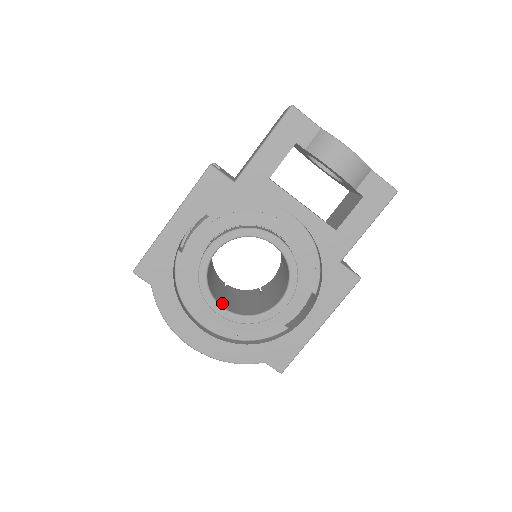
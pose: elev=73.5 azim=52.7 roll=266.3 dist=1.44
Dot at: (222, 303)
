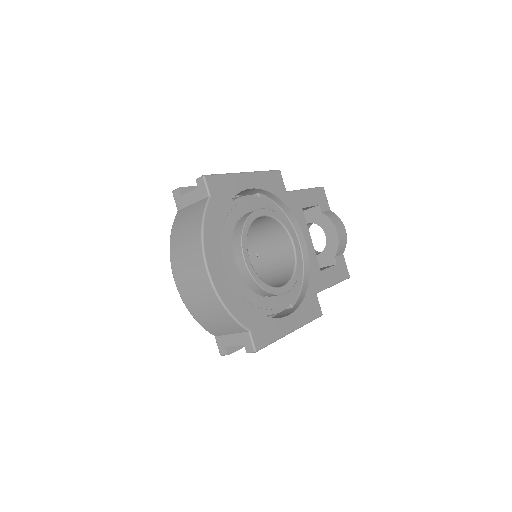
Dot at: occluded
